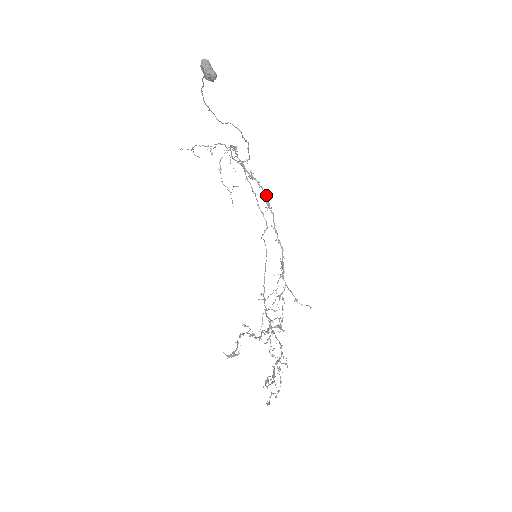
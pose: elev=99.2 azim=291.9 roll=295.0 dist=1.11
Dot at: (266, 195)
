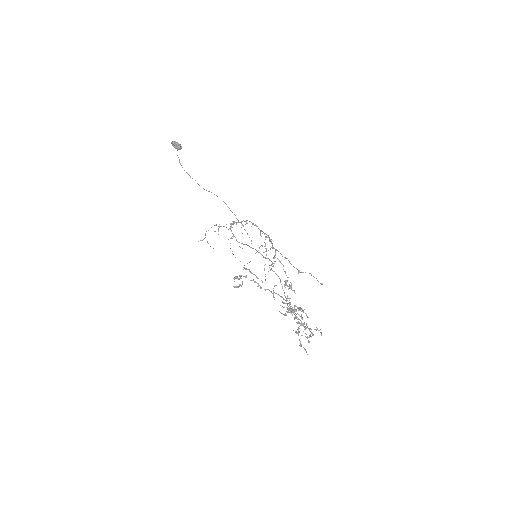
Dot at: (250, 221)
